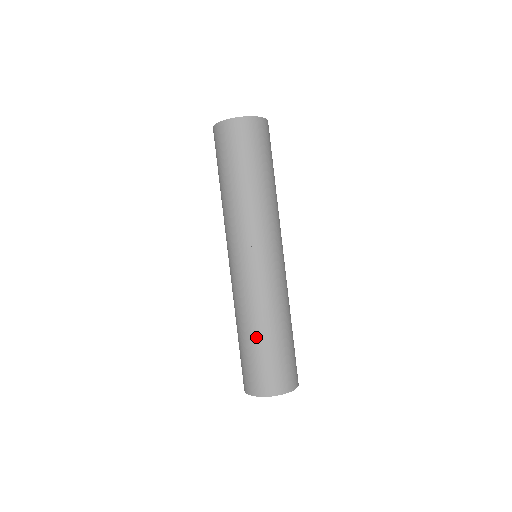
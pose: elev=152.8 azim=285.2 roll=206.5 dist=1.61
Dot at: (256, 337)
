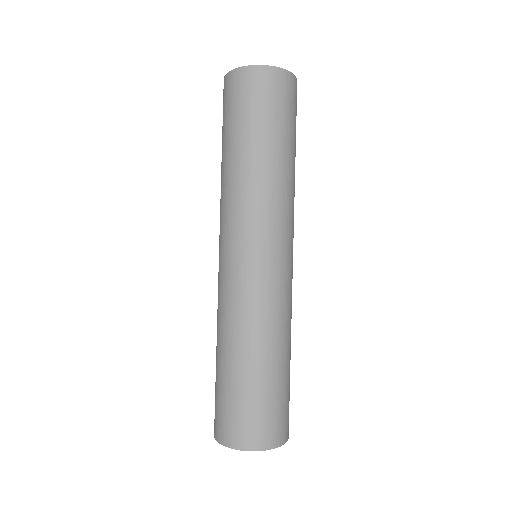
Dot at: (234, 364)
